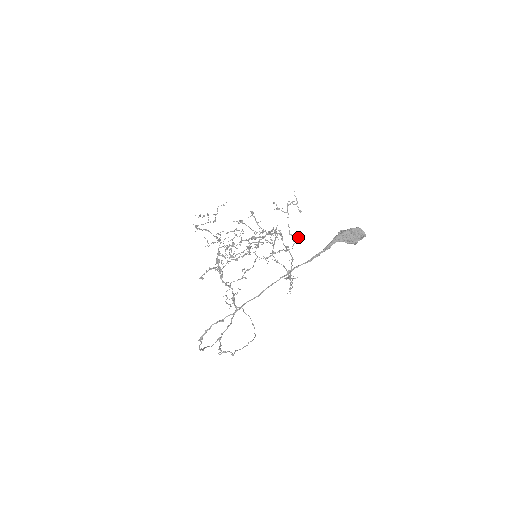
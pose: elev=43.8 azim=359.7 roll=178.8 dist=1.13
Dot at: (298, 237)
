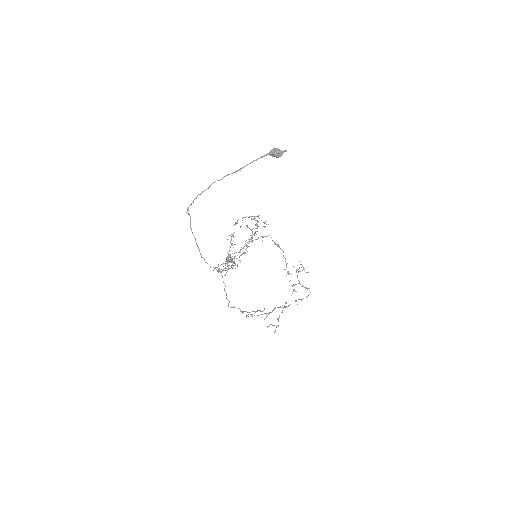
Dot at: (309, 288)
